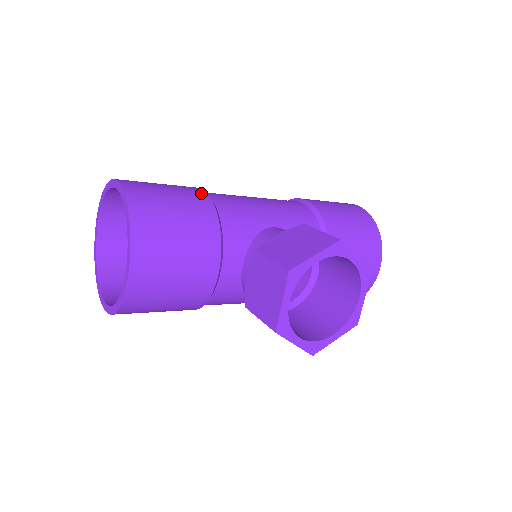
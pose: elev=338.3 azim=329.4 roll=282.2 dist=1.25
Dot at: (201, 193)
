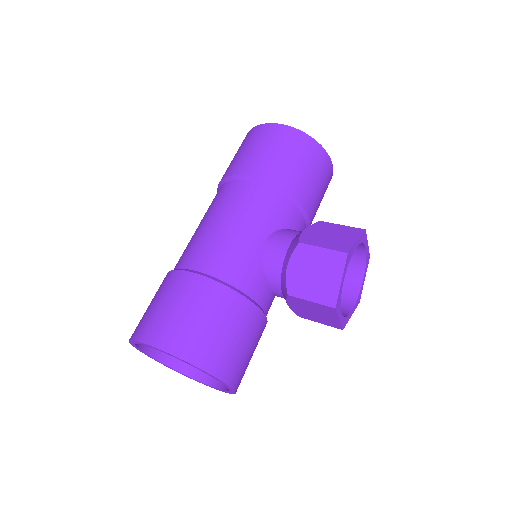
Dot at: (204, 283)
